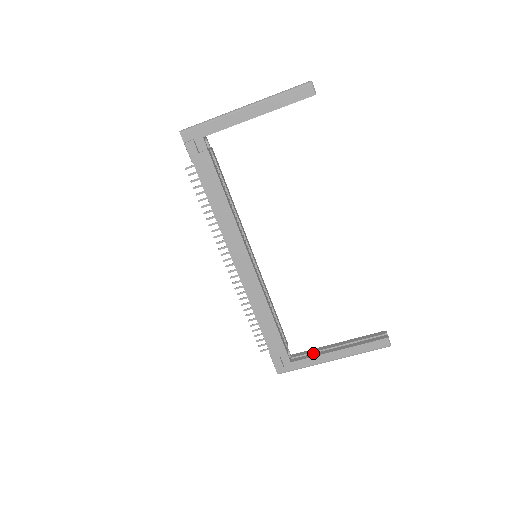
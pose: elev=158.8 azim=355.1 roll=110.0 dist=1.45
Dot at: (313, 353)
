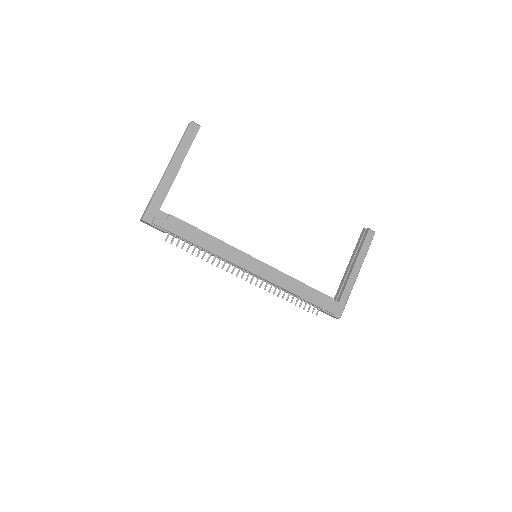
Dot at: (343, 284)
